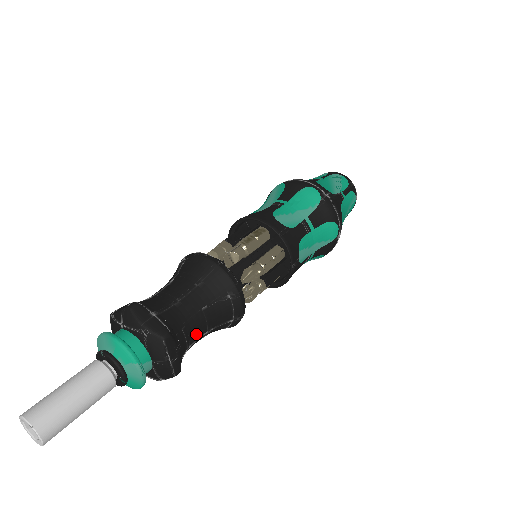
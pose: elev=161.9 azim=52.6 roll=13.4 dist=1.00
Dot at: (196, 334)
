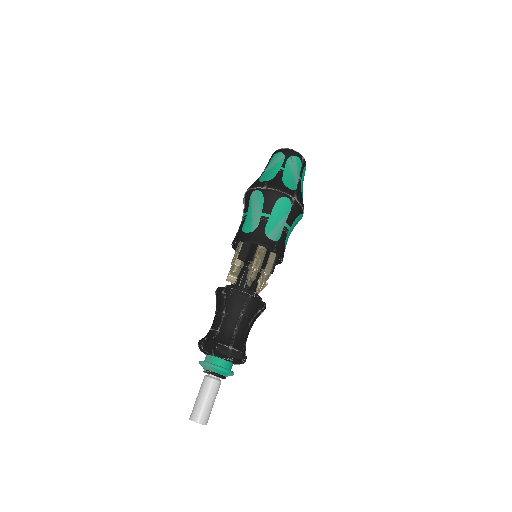
Dot at: occluded
